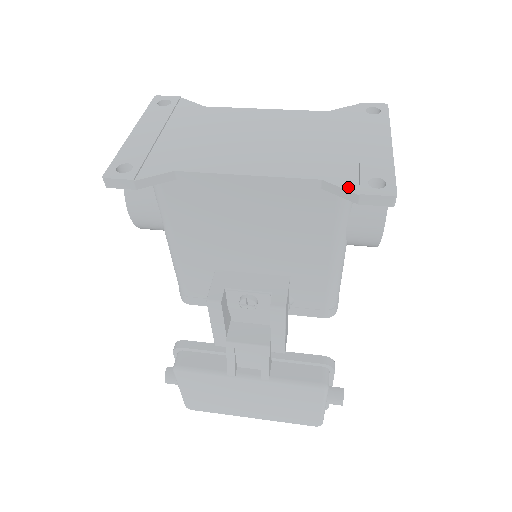
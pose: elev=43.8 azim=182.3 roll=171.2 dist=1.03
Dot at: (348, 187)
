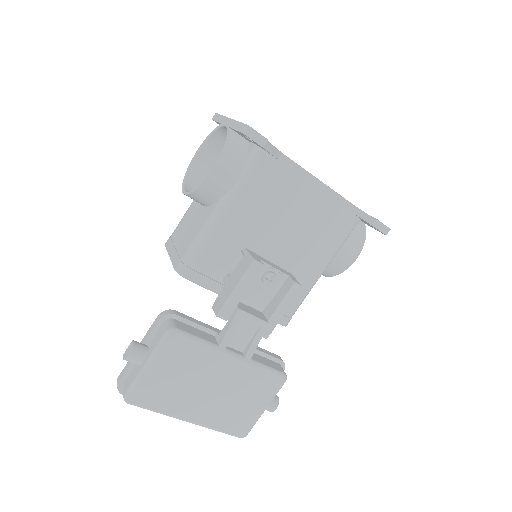
Dot at: (368, 215)
